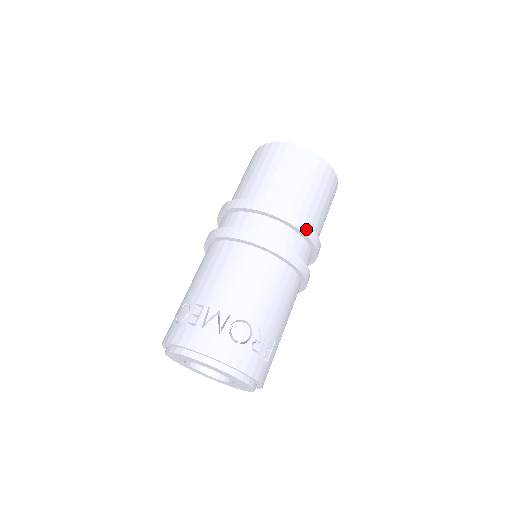
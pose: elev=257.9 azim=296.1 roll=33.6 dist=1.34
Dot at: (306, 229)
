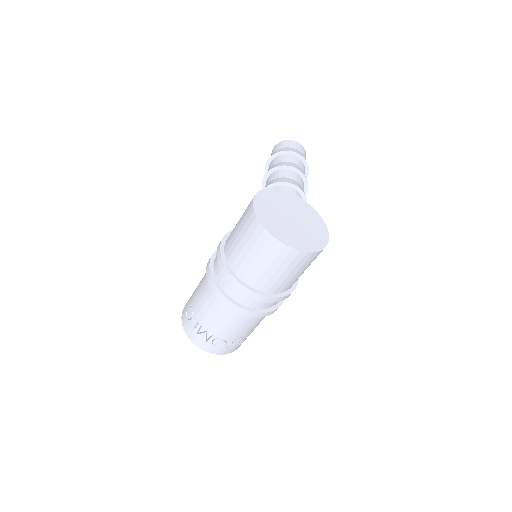
Dot at: (273, 300)
